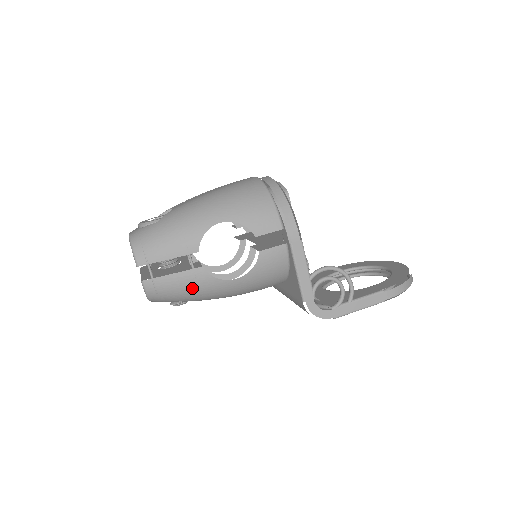
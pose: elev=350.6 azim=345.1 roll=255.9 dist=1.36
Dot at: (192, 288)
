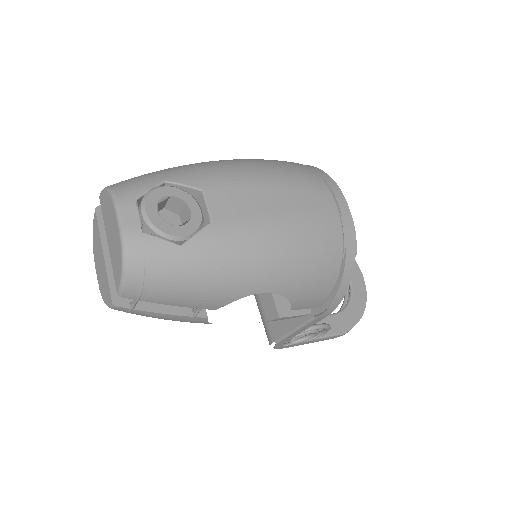
Dot at: occluded
